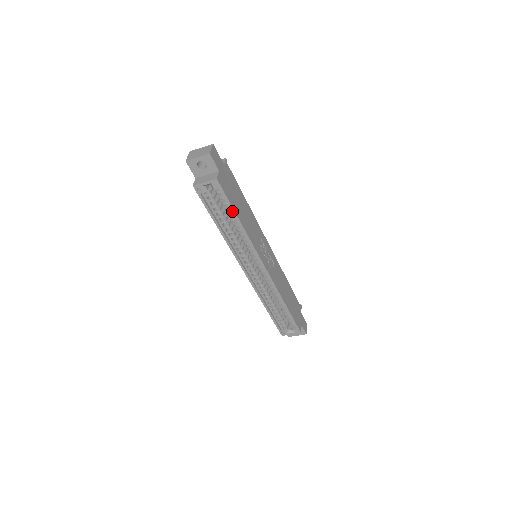
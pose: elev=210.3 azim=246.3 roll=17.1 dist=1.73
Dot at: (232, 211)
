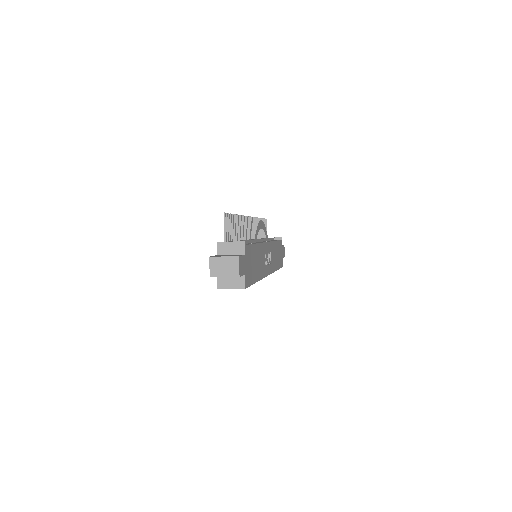
Dot at: occluded
